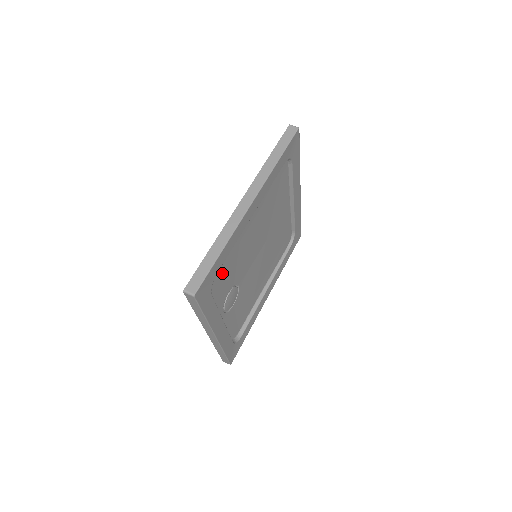
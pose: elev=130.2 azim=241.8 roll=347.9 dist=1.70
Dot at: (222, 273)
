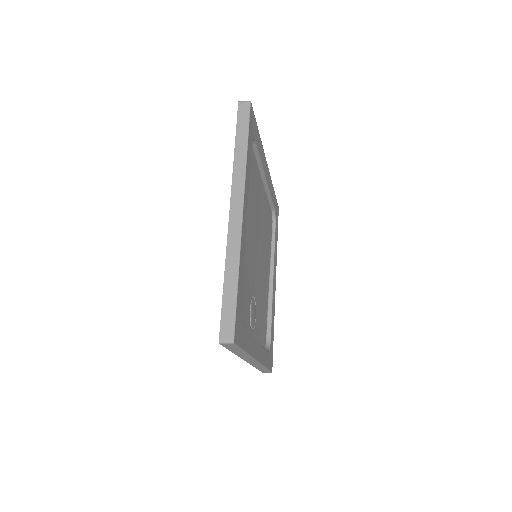
Dot at: occluded
